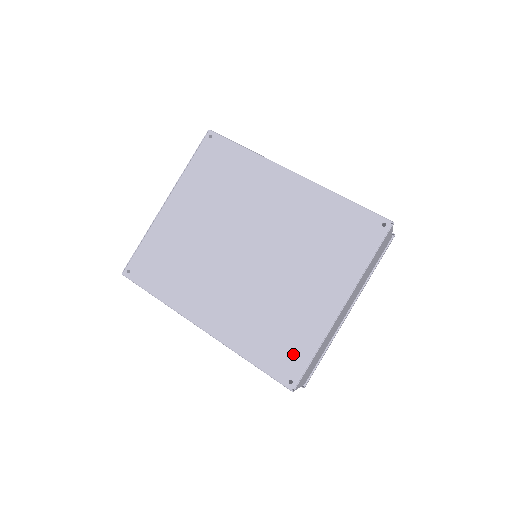
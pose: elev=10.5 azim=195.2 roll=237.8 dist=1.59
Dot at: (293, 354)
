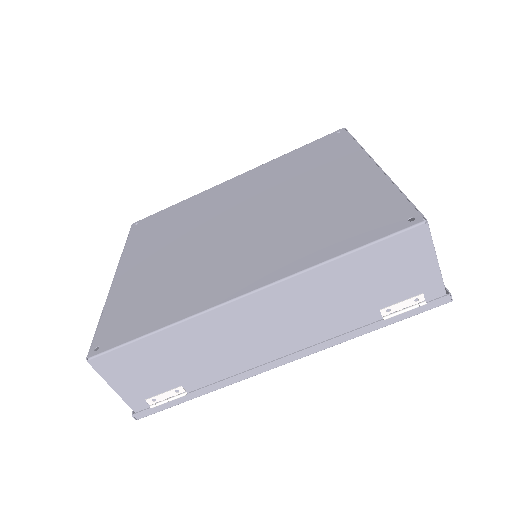
Dot at: (379, 209)
